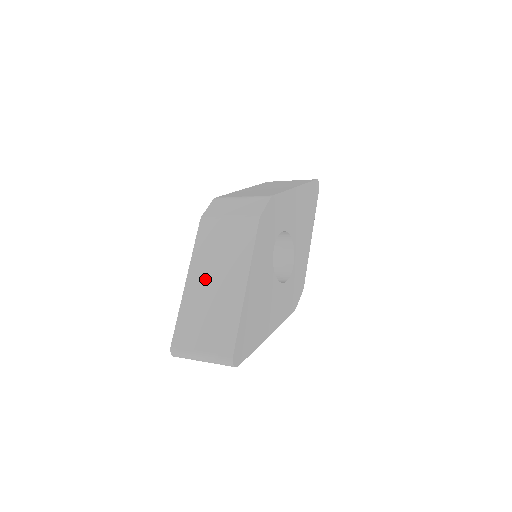
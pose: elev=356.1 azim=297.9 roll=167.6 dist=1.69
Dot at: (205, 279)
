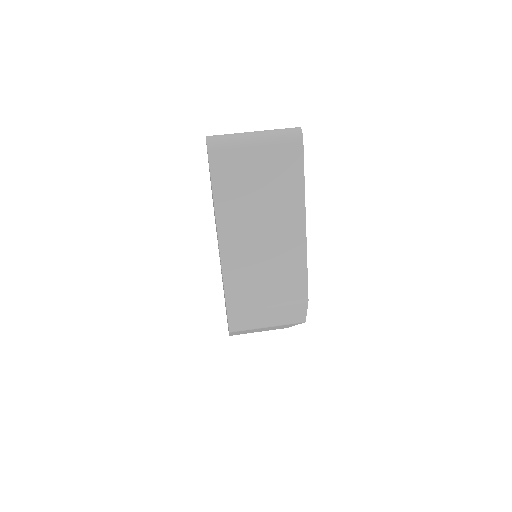
Dot at: occluded
